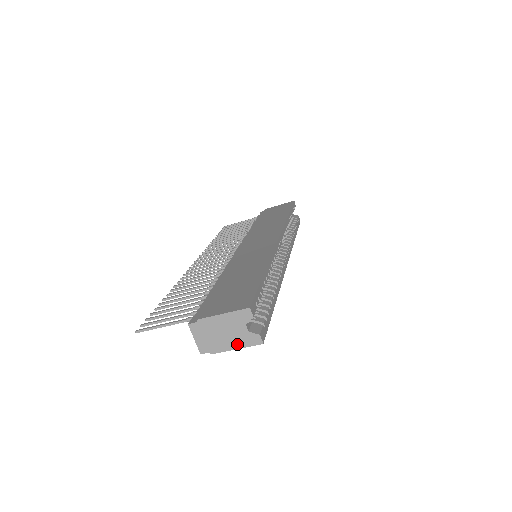
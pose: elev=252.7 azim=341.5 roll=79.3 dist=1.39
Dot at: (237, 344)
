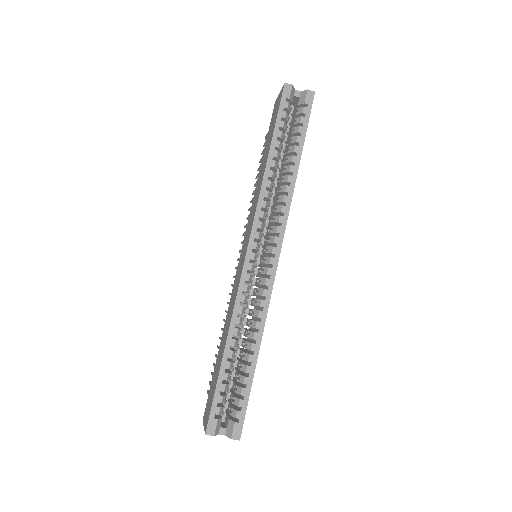
Dot at: occluded
